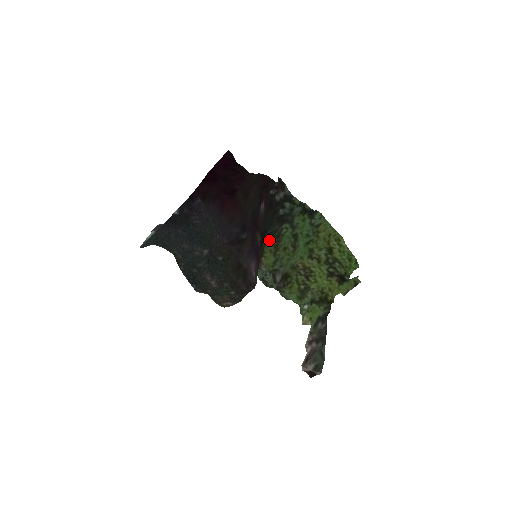
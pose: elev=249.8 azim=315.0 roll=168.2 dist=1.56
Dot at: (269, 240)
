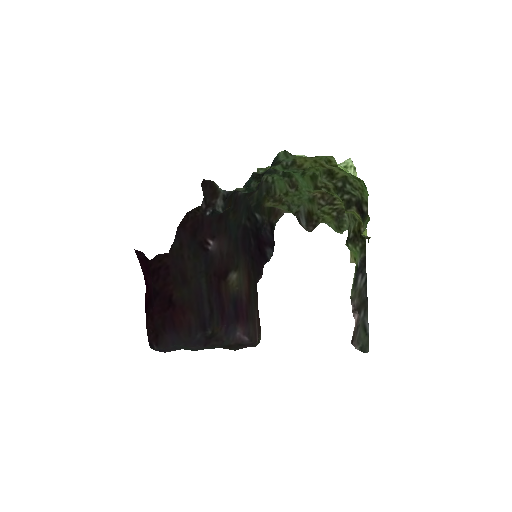
Dot at: (263, 203)
